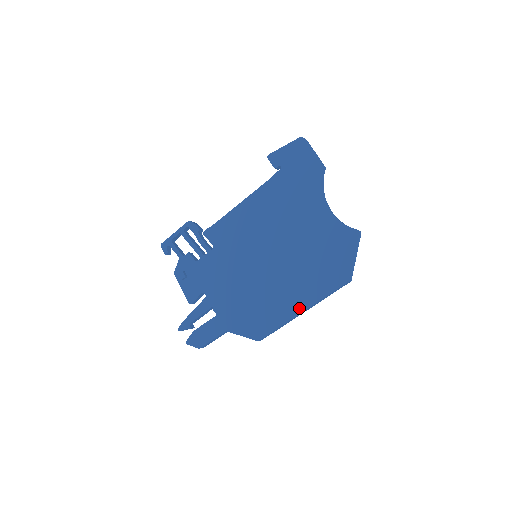
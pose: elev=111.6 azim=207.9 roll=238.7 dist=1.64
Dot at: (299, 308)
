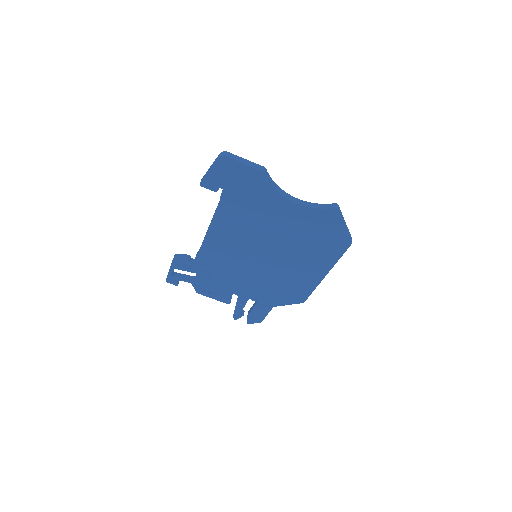
Dot at: (322, 274)
